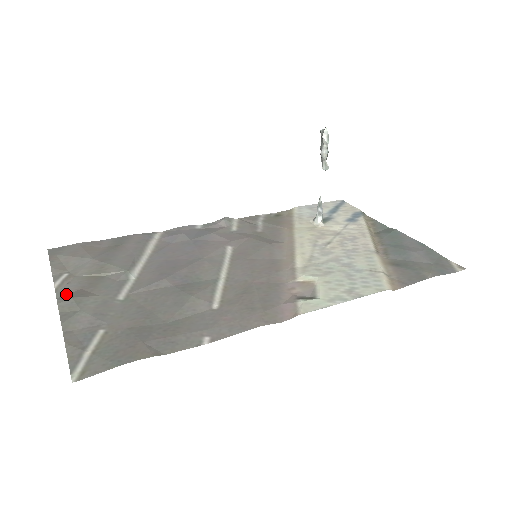
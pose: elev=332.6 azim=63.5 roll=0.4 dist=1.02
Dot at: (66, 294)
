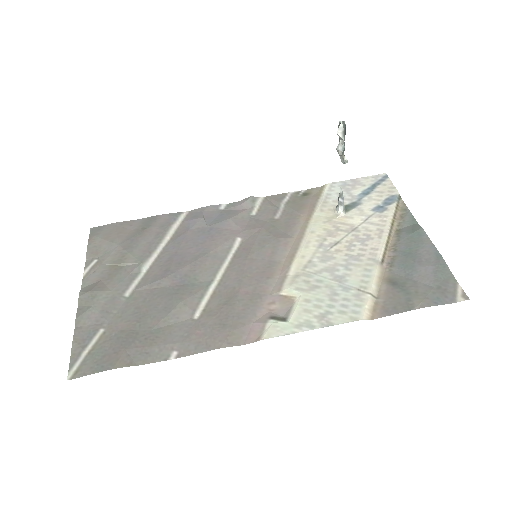
Dot at: (89, 285)
